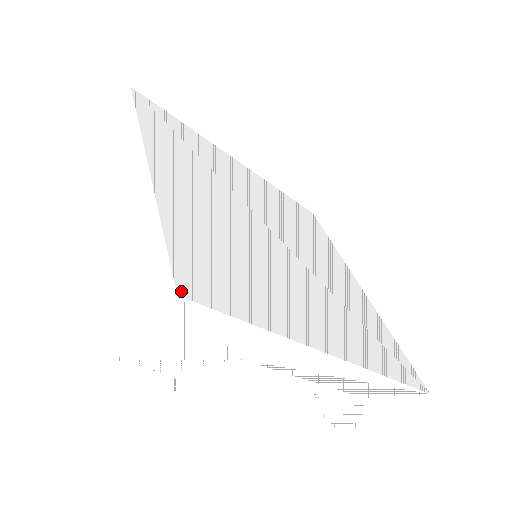
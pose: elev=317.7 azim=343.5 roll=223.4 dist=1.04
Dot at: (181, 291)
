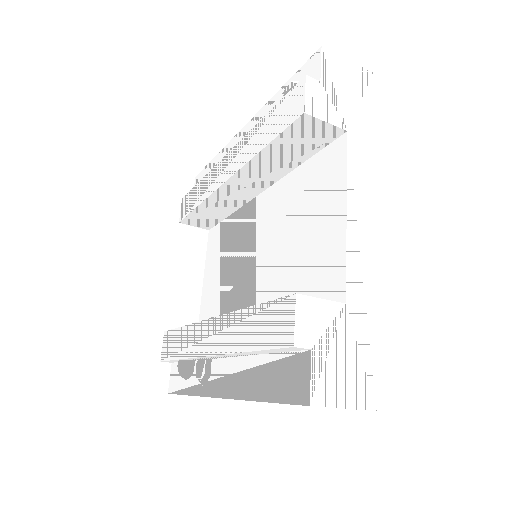
Dot at: (370, 79)
